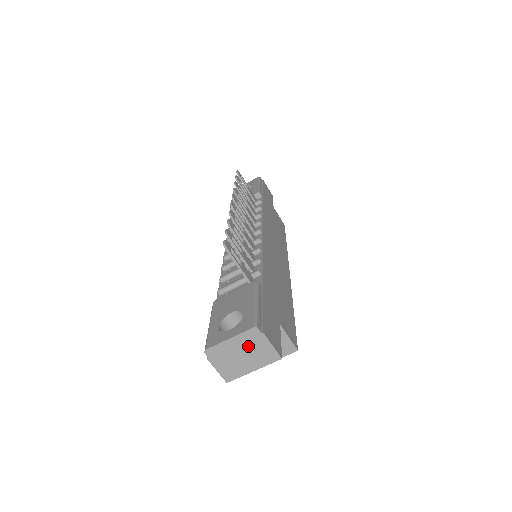
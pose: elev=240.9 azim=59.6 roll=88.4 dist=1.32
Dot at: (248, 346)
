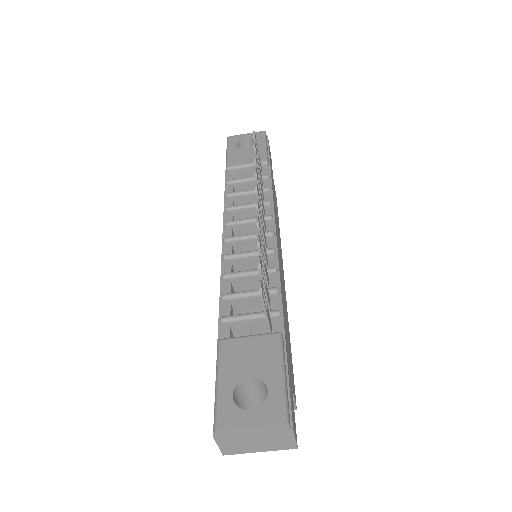
Dot at: (268, 435)
